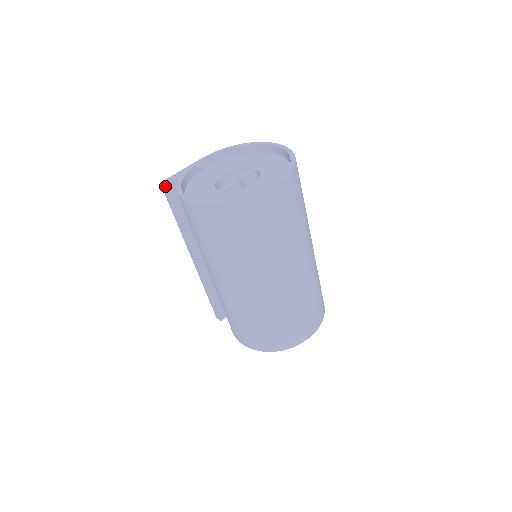
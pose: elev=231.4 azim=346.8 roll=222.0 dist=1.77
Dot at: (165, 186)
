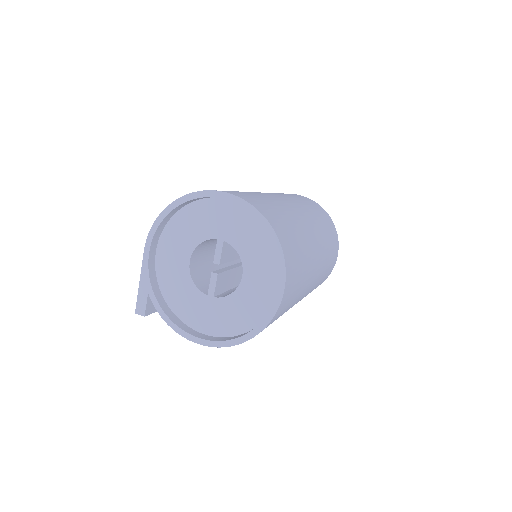
Dot at: occluded
